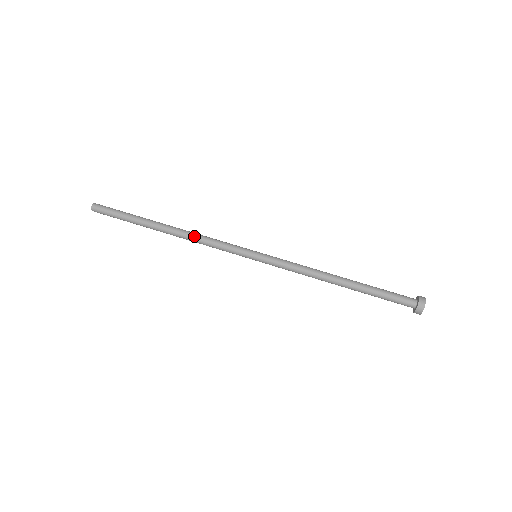
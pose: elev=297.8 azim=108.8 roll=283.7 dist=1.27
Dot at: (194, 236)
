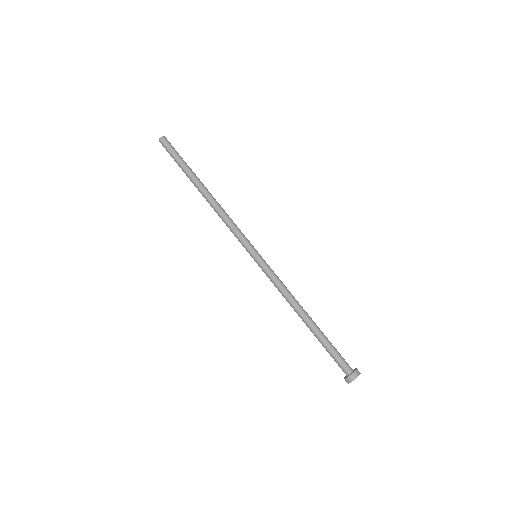
Dot at: (222, 209)
